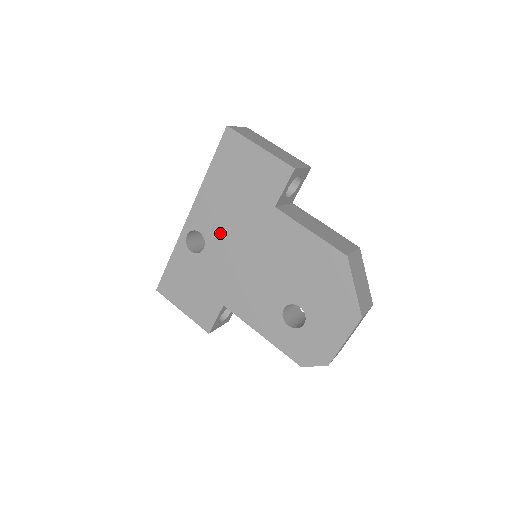
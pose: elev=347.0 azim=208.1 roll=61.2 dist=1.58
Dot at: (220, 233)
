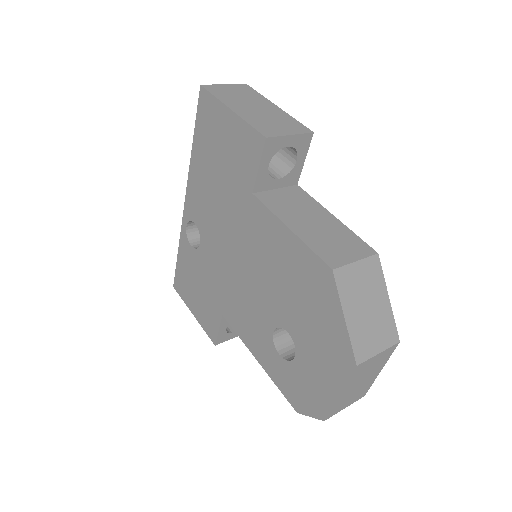
Dot at: (210, 226)
